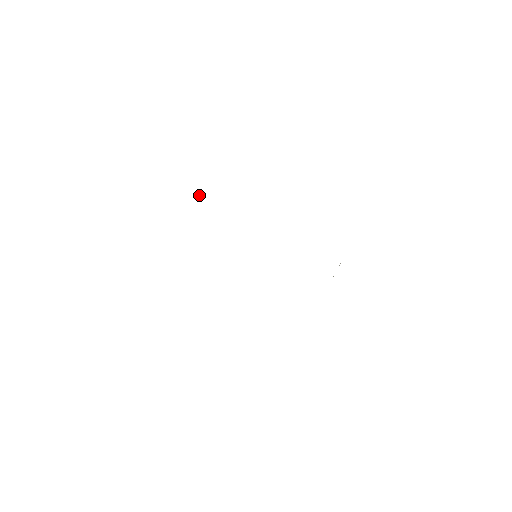
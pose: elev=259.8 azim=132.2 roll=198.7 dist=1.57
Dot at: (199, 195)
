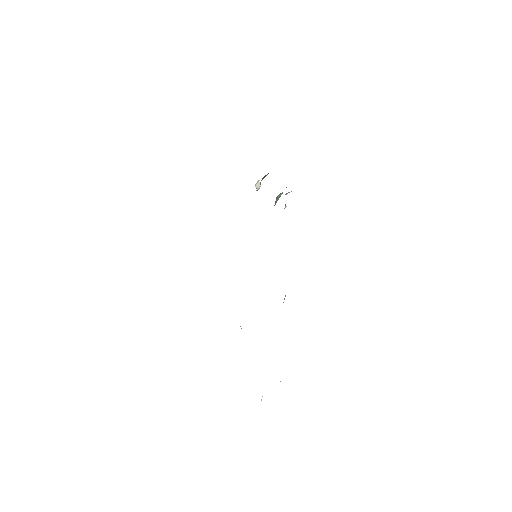
Dot at: (256, 184)
